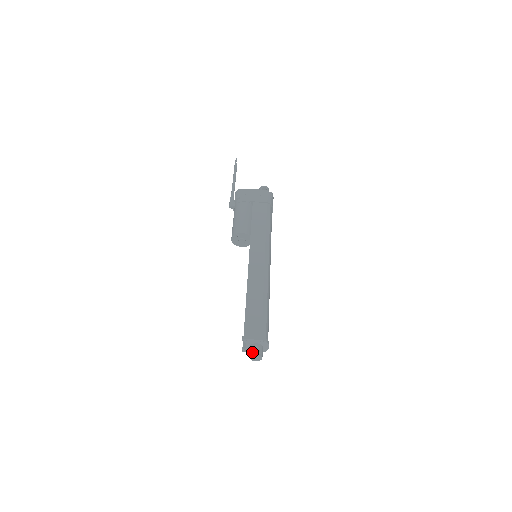
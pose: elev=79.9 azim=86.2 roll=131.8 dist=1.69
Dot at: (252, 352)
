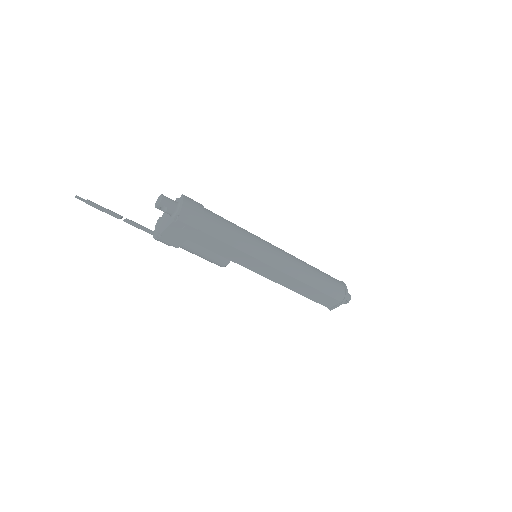
Dot at: occluded
